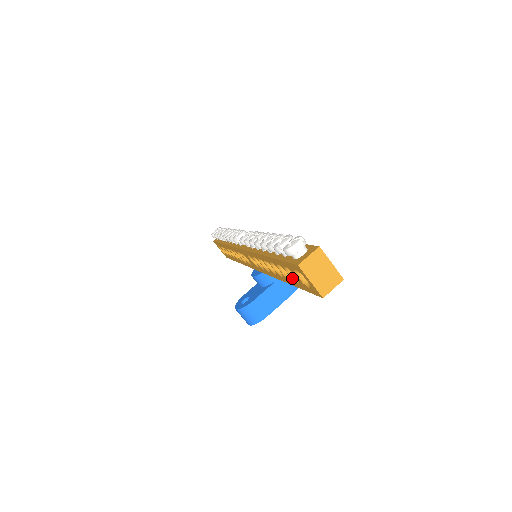
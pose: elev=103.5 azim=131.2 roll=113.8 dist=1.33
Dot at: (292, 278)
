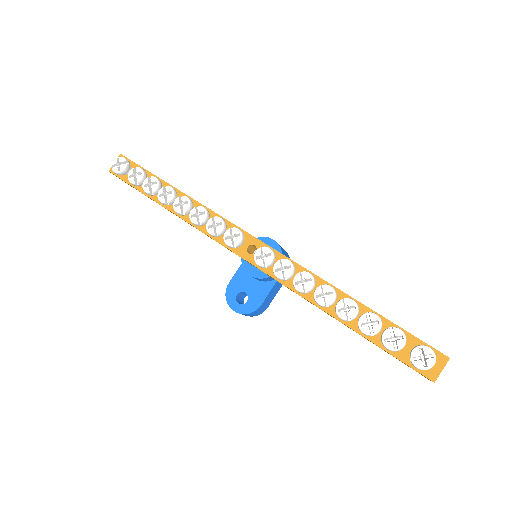
Dot at: occluded
